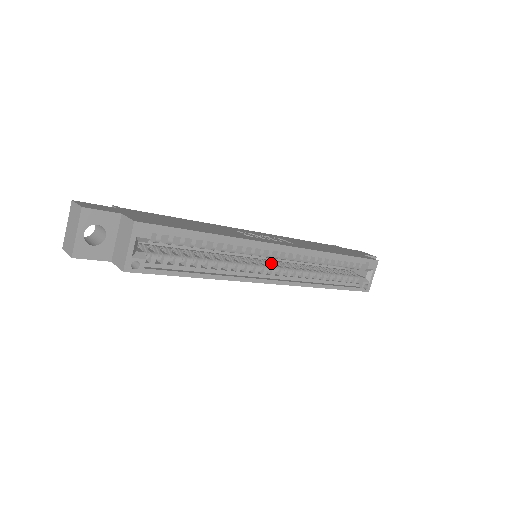
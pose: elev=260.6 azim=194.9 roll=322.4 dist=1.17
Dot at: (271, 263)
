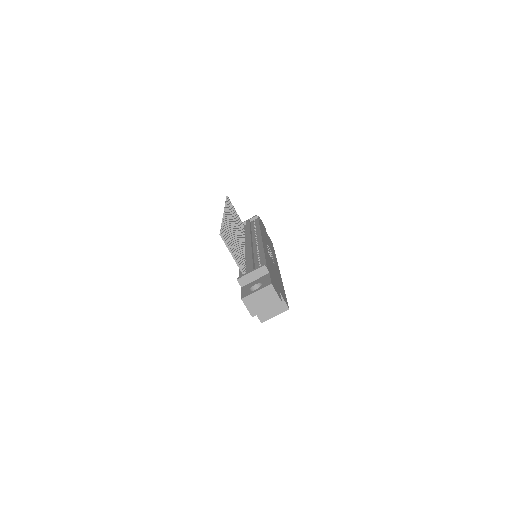
Dot at: occluded
